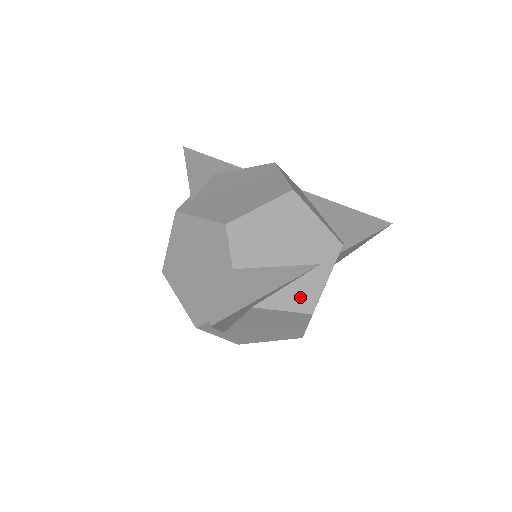
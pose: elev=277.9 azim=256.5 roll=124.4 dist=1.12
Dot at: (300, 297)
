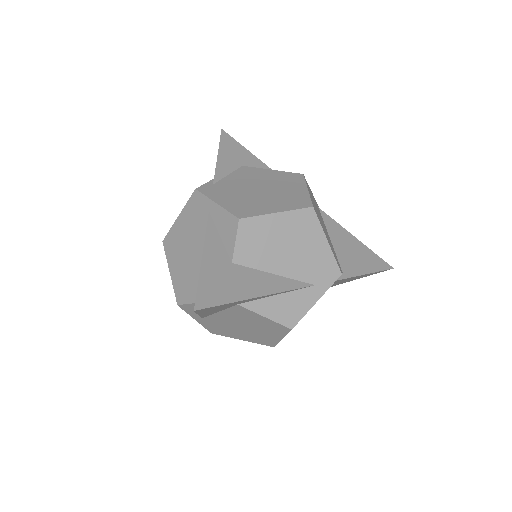
Dot at: (286, 310)
